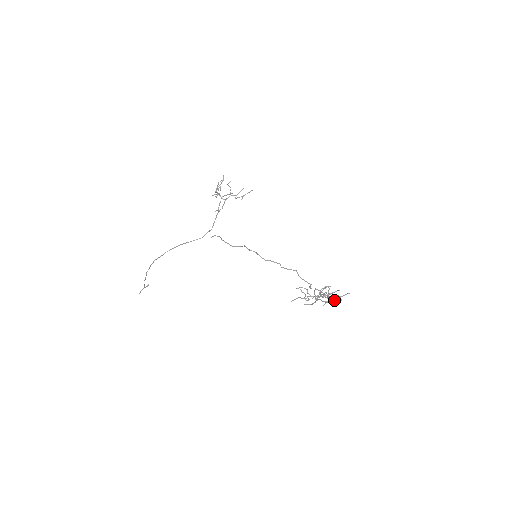
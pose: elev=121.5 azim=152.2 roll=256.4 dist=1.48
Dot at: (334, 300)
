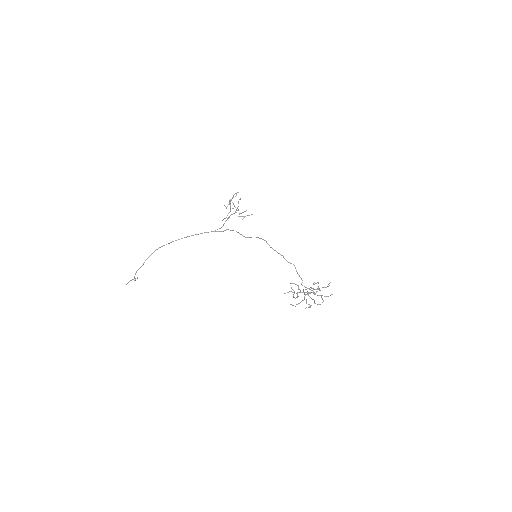
Dot at: occluded
